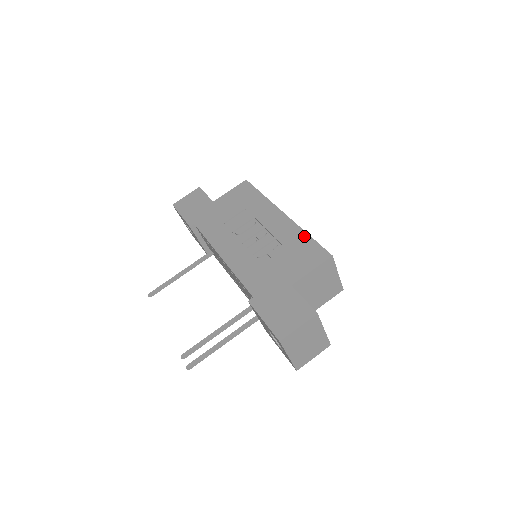
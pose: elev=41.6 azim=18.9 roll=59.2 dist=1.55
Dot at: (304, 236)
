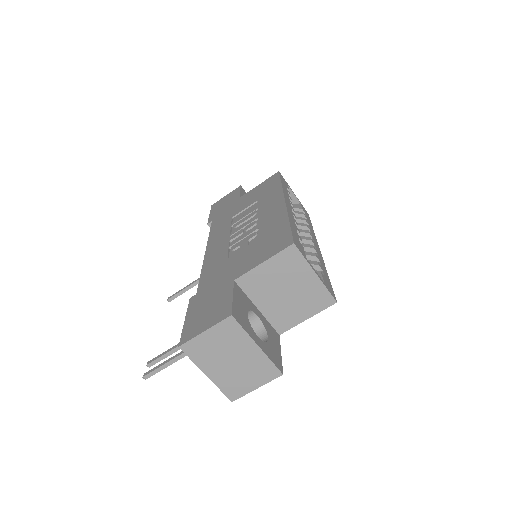
Dot at: (283, 222)
